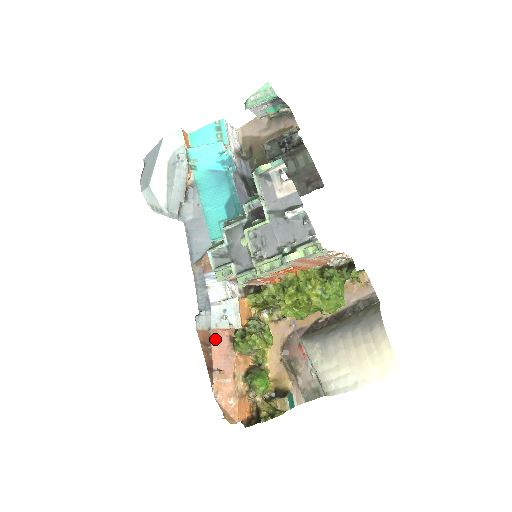
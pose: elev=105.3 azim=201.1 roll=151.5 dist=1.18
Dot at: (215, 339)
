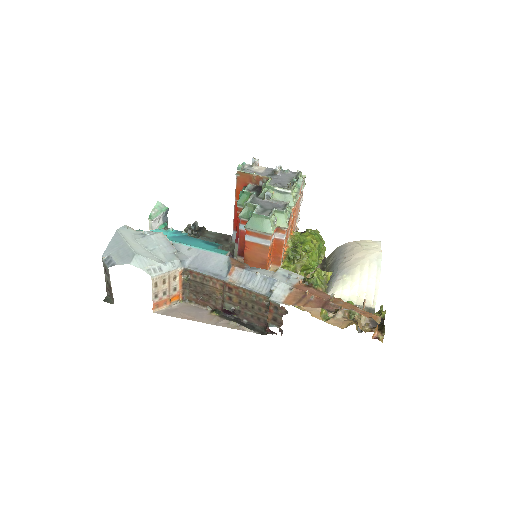
Dot at: (302, 289)
